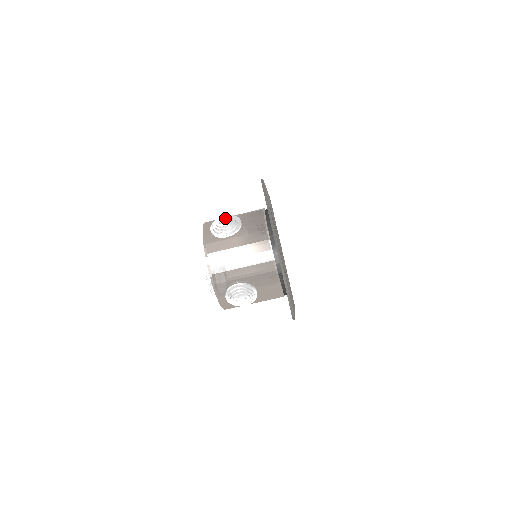
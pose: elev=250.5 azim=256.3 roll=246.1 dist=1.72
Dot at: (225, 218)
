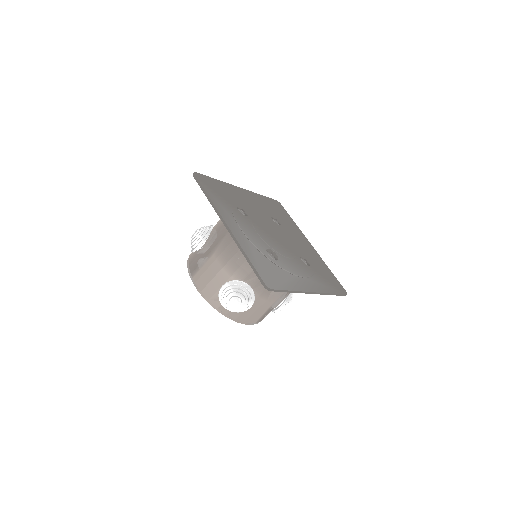
Dot at: (235, 300)
